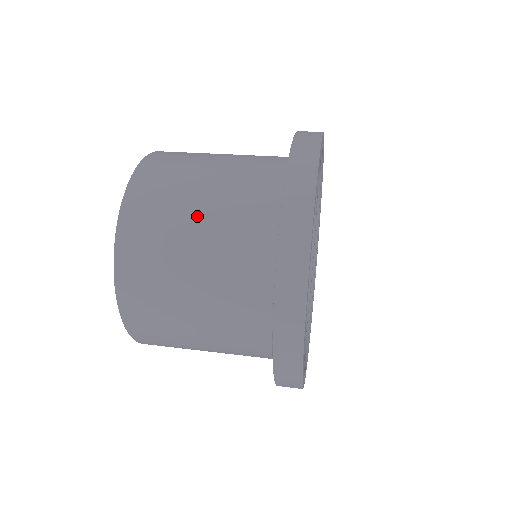
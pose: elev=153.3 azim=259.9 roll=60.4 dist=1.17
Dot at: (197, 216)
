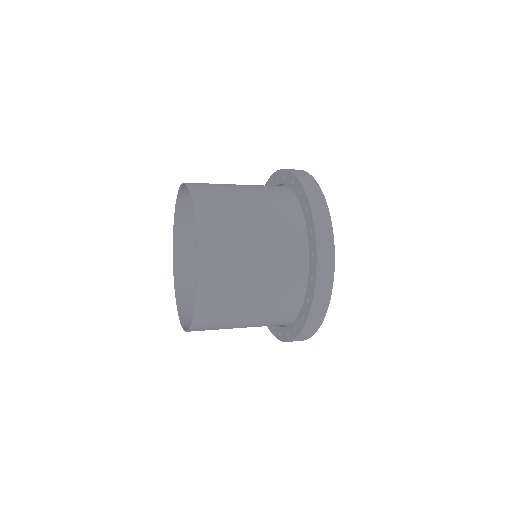
Dot at: (233, 184)
